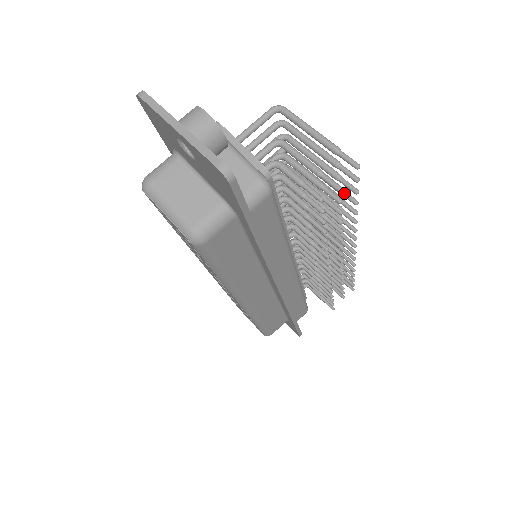
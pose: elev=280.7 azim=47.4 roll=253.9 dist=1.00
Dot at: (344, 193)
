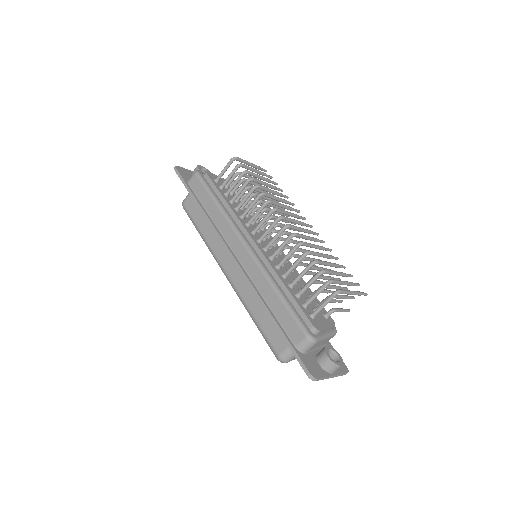
Dot at: occluded
